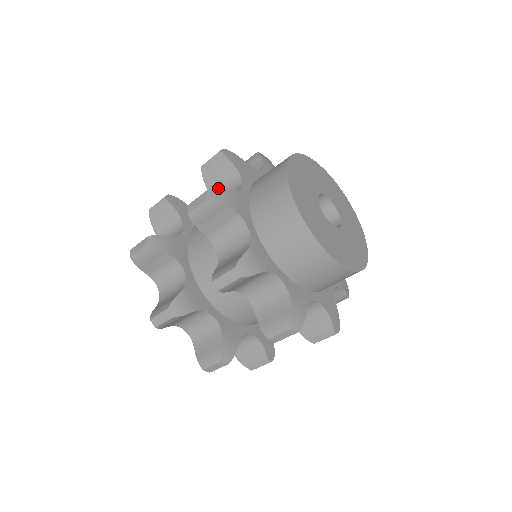
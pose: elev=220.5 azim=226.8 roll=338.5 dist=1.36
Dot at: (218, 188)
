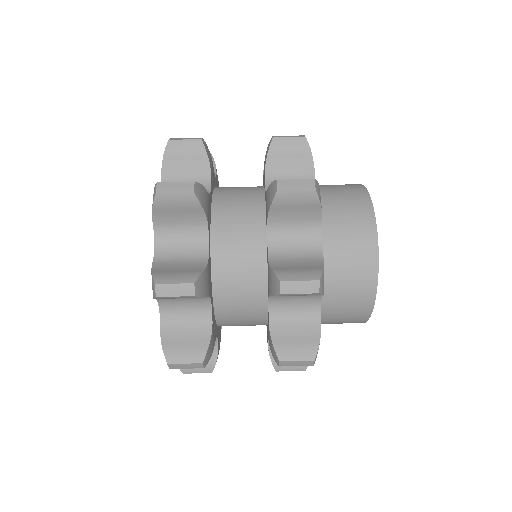
Dot at: occluded
